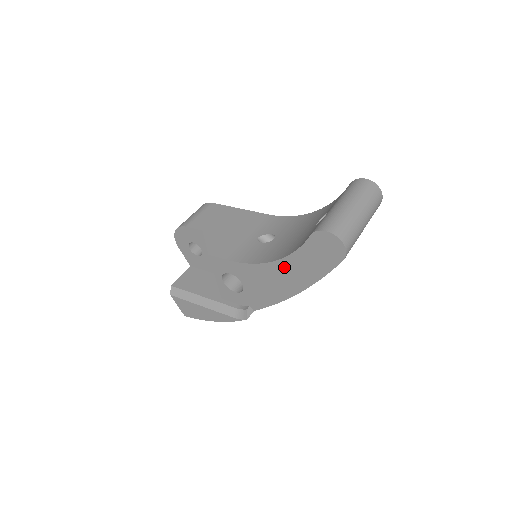
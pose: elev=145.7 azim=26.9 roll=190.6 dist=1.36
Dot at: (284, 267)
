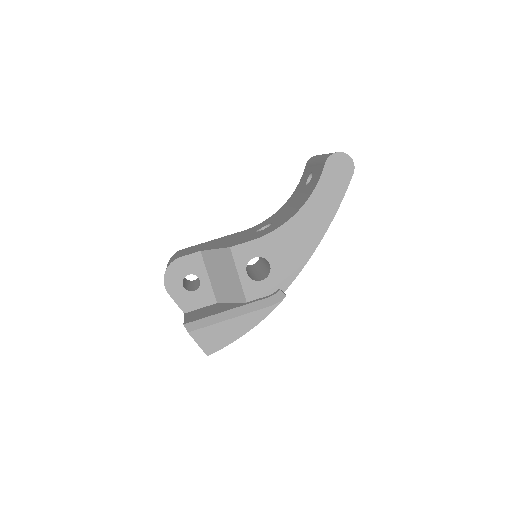
Dot at: (308, 212)
